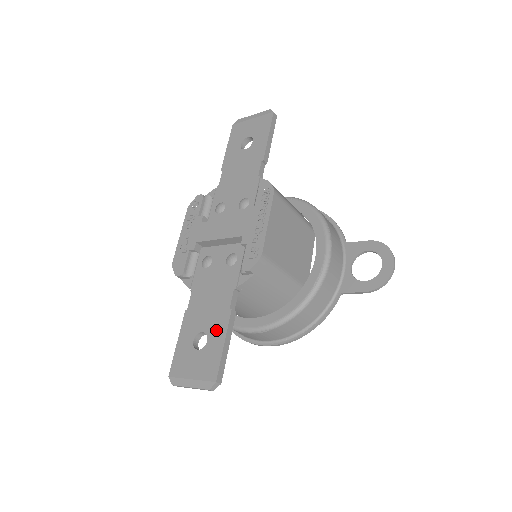
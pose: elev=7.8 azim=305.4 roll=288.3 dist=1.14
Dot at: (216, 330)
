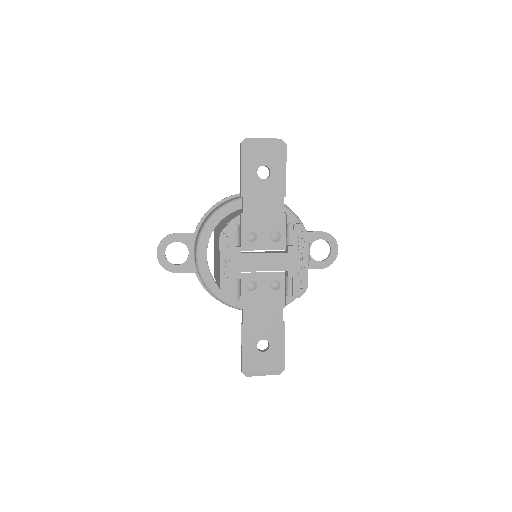
Dot at: (276, 337)
